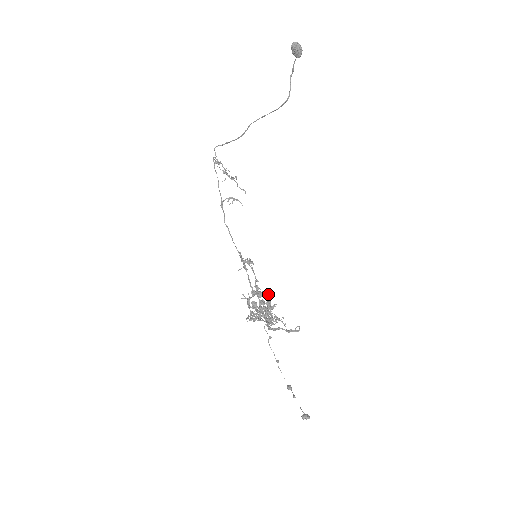
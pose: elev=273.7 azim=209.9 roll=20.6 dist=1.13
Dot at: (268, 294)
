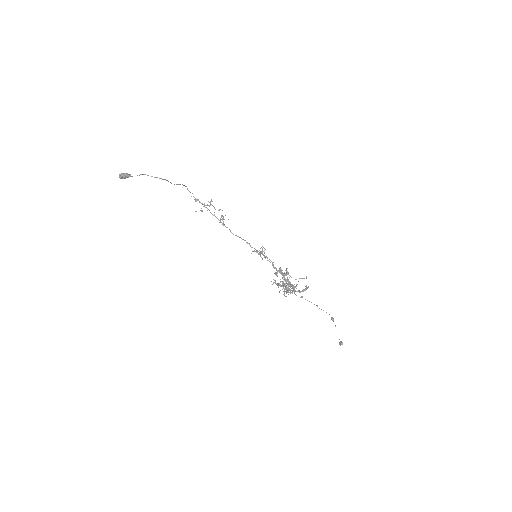
Dot at: (281, 272)
